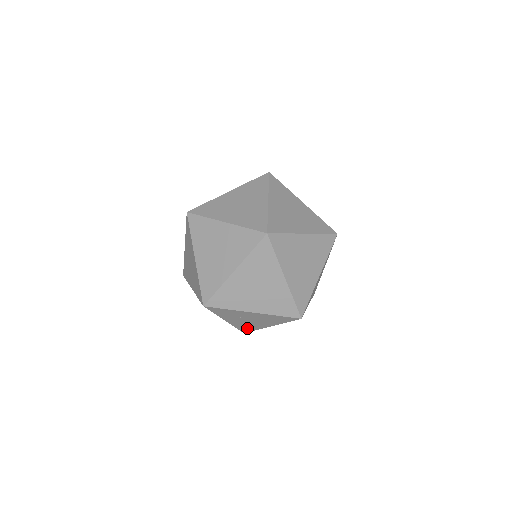
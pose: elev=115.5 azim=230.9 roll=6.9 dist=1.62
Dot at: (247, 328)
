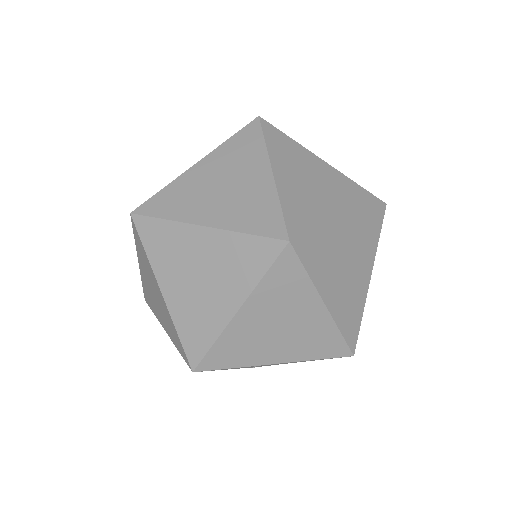
Dot at: (260, 366)
